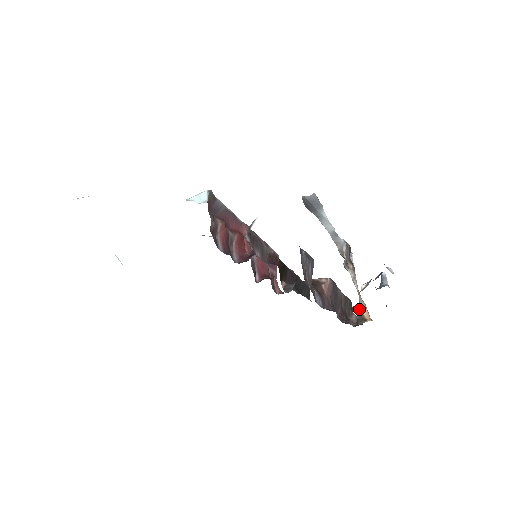
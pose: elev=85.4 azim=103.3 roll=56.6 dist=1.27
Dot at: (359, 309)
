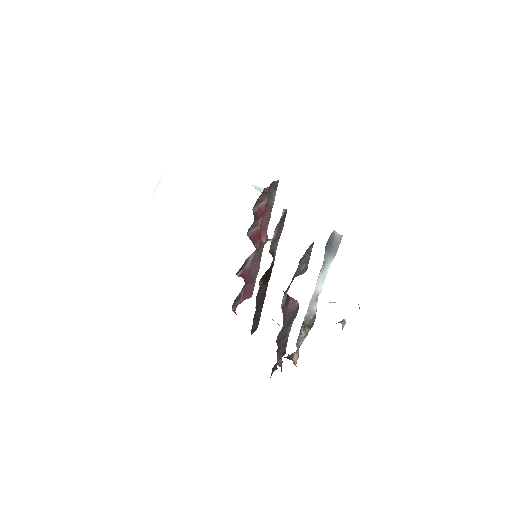
Dot at: (292, 354)
